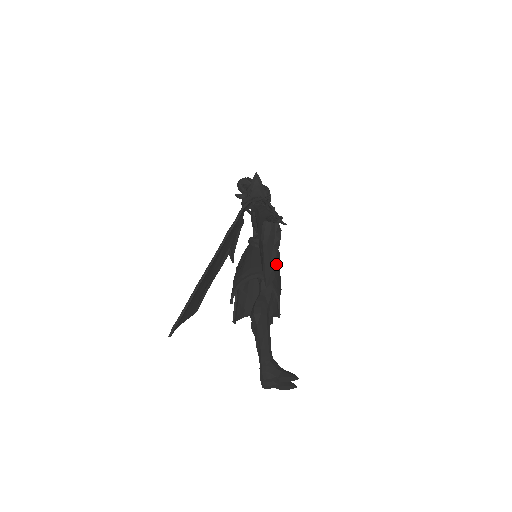
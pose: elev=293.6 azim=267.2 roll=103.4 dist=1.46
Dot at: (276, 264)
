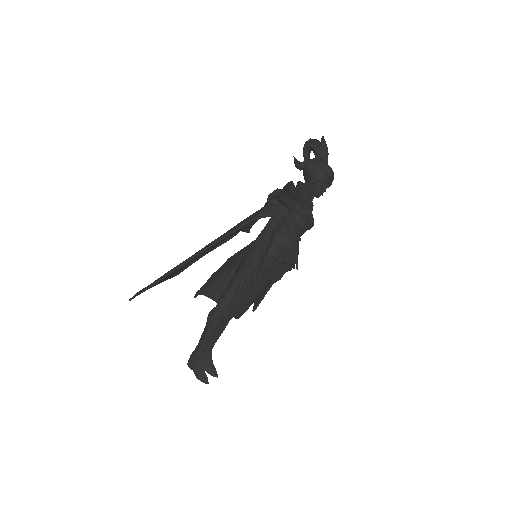
Dot at: (256, 287)
